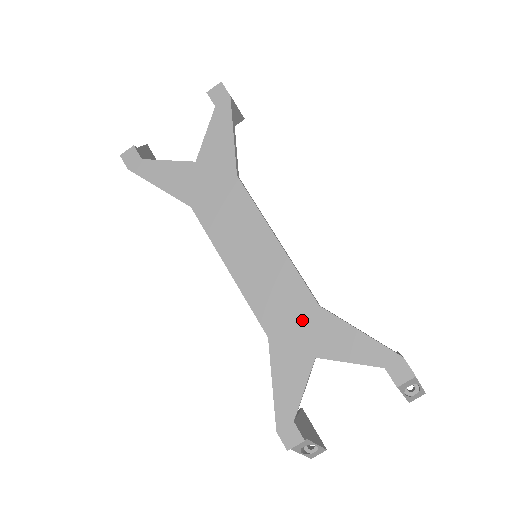
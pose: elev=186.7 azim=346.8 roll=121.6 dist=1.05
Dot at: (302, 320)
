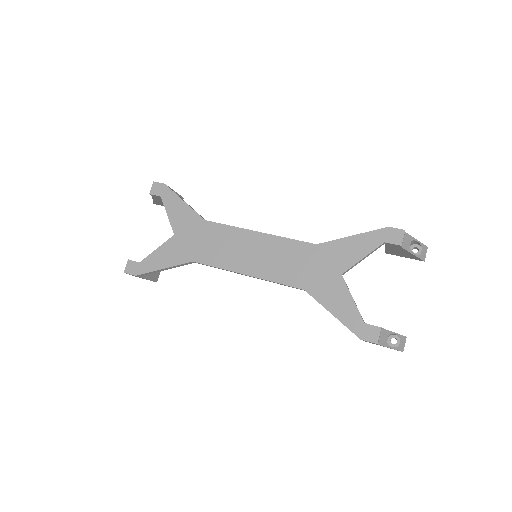
Dot at: (314, 261)
